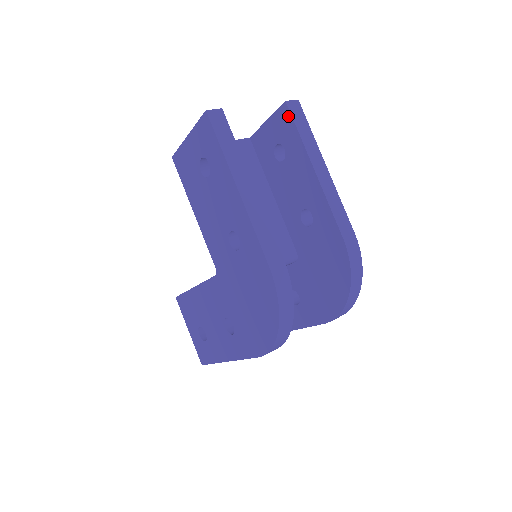
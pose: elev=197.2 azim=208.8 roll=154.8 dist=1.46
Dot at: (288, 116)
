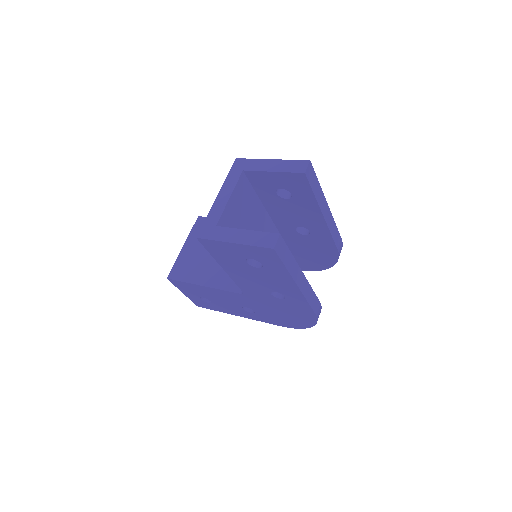
Dot at: (305, 182)
